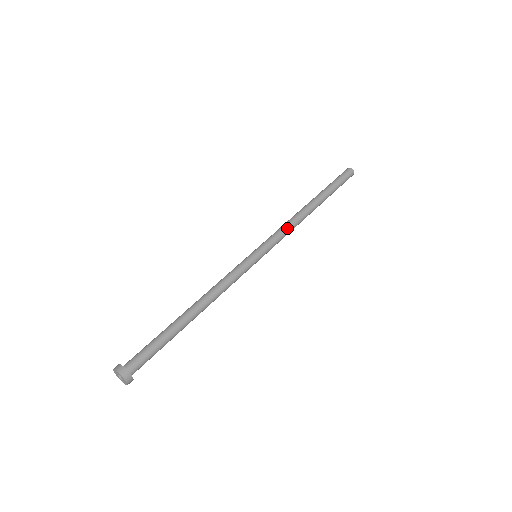
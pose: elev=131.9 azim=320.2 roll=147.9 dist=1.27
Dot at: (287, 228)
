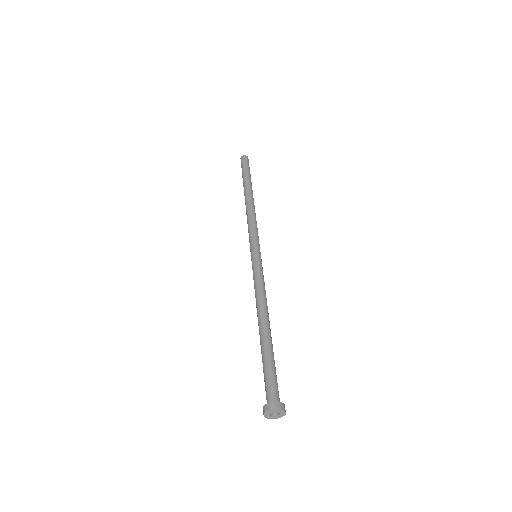
Dot at: (256, 223)
